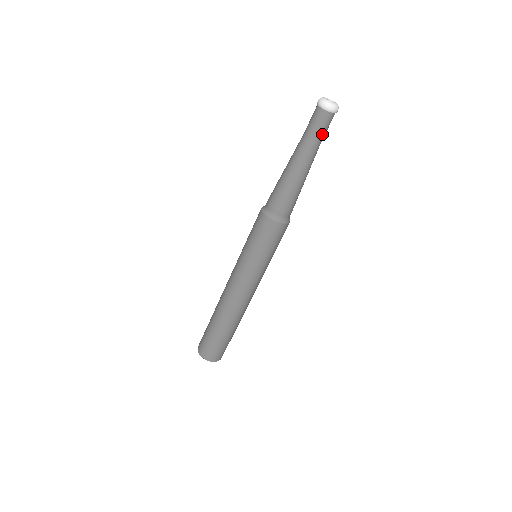
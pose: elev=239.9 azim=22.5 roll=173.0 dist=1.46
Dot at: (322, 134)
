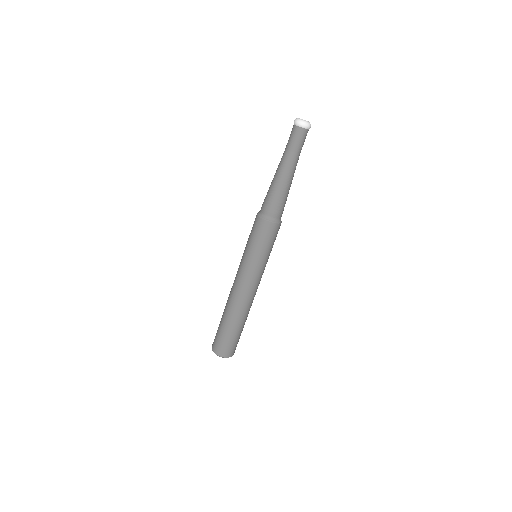
Dot at: (295, 145)
